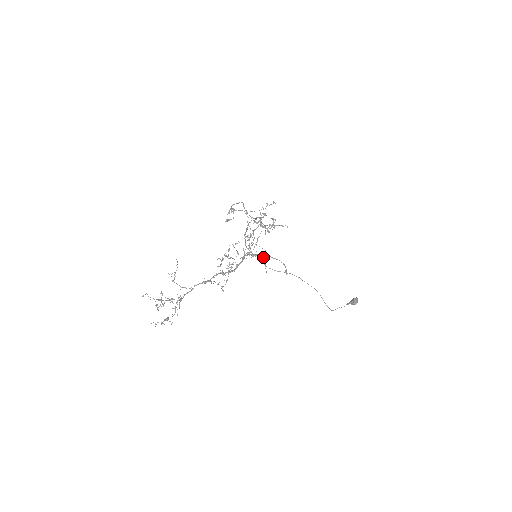
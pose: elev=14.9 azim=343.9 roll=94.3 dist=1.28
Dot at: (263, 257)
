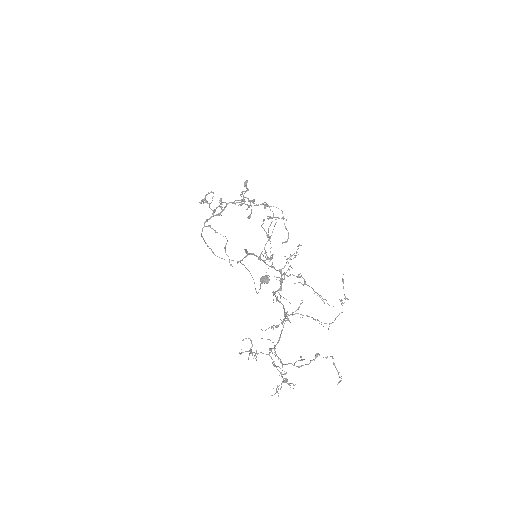
Dot at: (225, 247)
